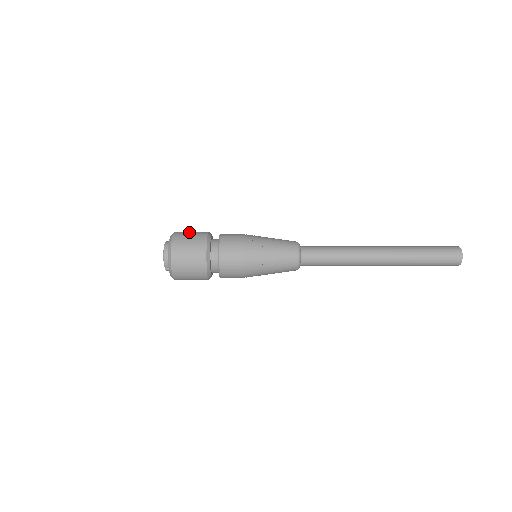
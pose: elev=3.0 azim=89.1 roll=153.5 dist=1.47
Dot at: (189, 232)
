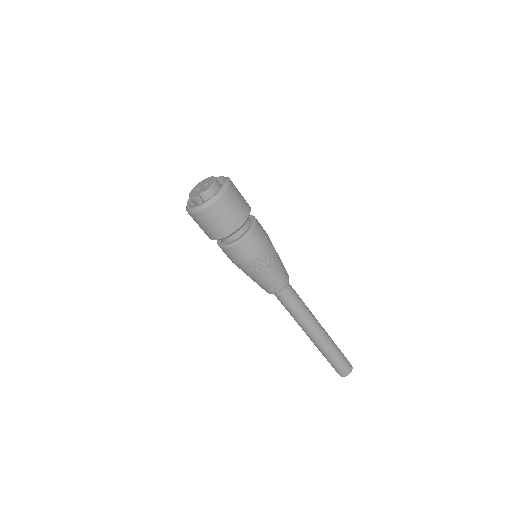
Dot at: occluded
